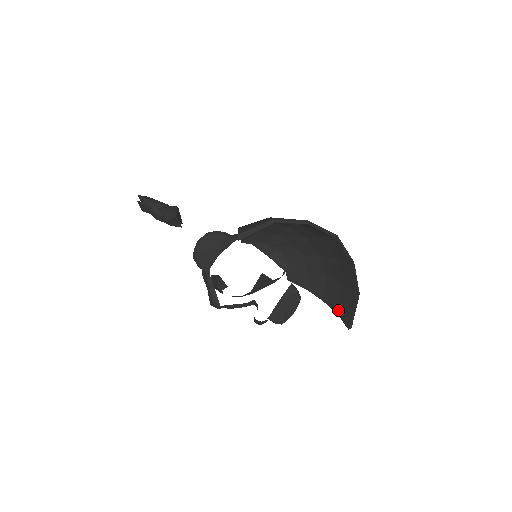
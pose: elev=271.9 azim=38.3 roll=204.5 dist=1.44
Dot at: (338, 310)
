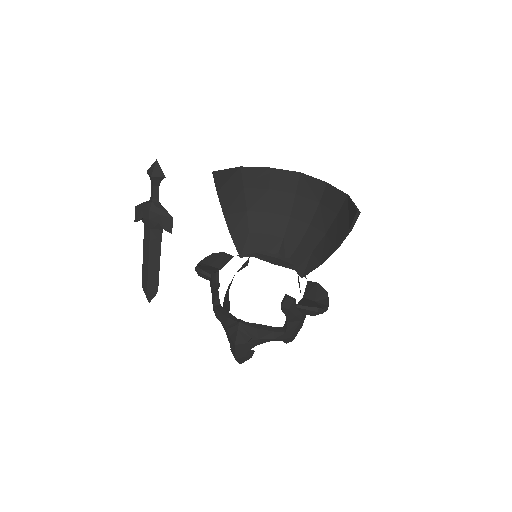
Dot at: (347, 228)
